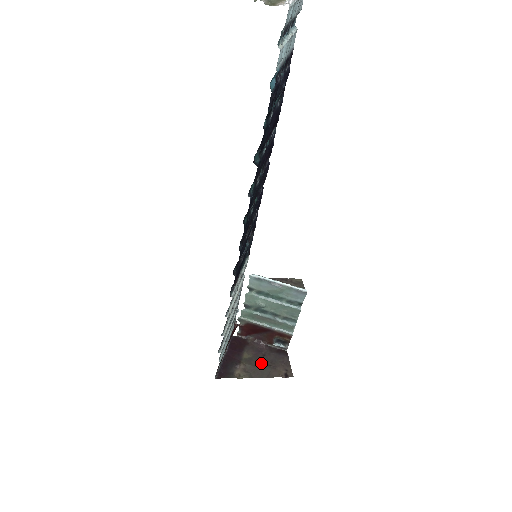
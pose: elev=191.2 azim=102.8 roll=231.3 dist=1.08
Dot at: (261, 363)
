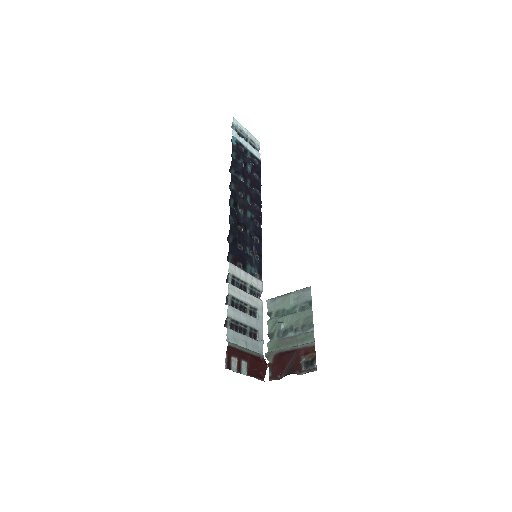
Dot at: occluded
